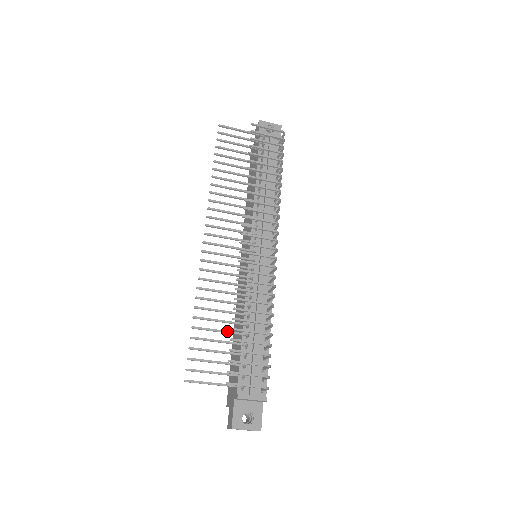
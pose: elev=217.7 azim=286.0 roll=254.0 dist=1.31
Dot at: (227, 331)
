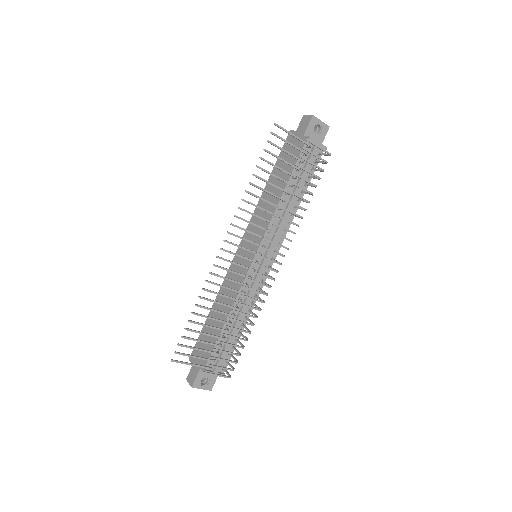
Dot at: (214, 327)
